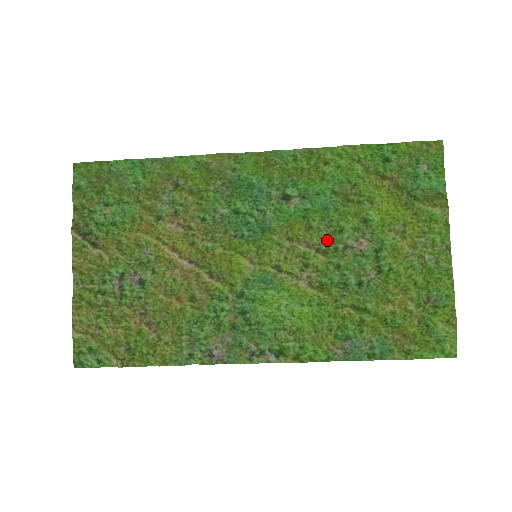
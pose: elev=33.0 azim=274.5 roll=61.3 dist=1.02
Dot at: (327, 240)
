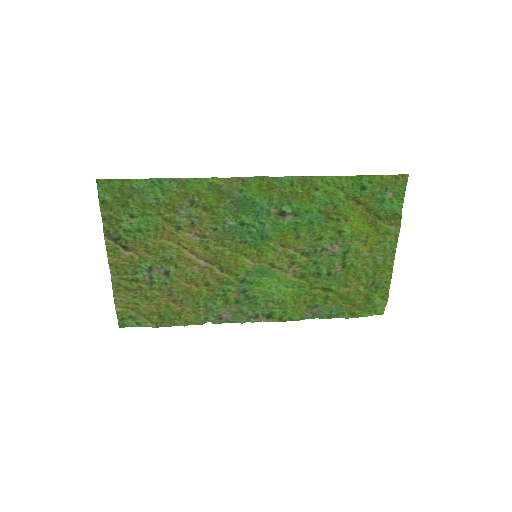
Dot at: (310, 246)
